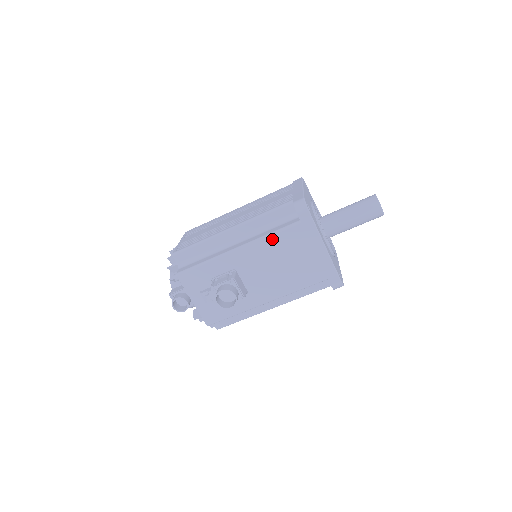
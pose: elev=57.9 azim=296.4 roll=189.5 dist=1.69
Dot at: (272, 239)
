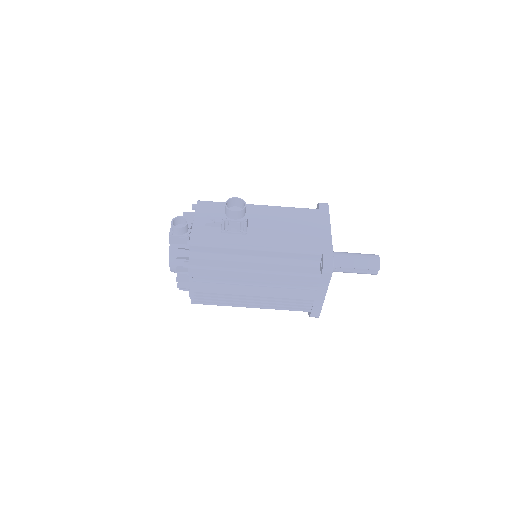
Dot at: (291, 210)
